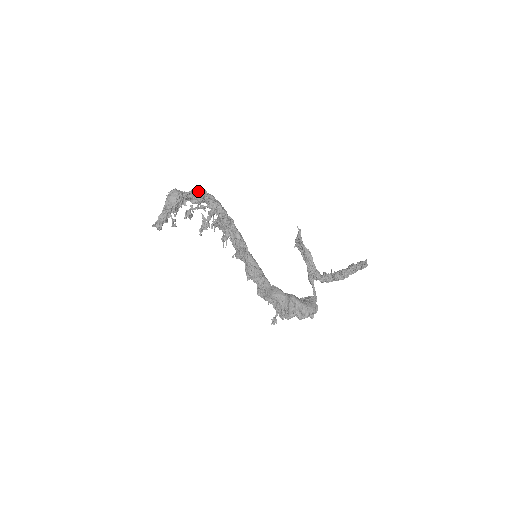
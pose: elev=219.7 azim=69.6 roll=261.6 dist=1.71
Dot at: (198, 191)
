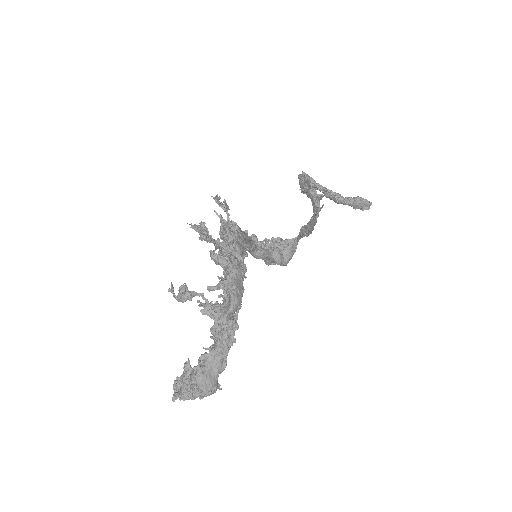
Dot at: occluded
